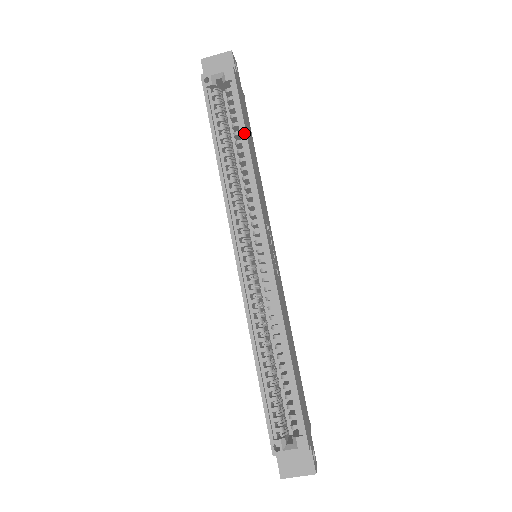
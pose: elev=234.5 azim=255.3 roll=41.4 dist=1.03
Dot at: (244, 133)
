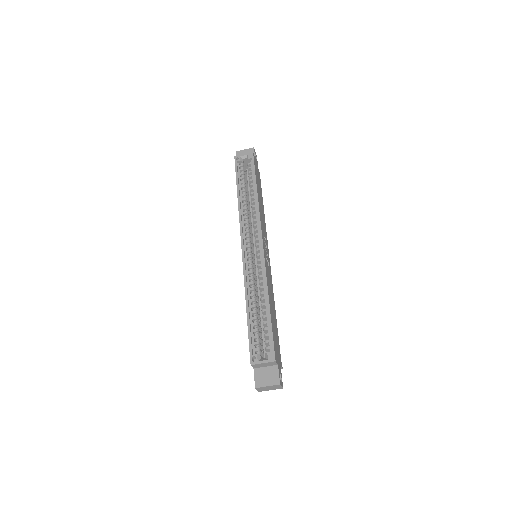
Dot at: (255, 183)
